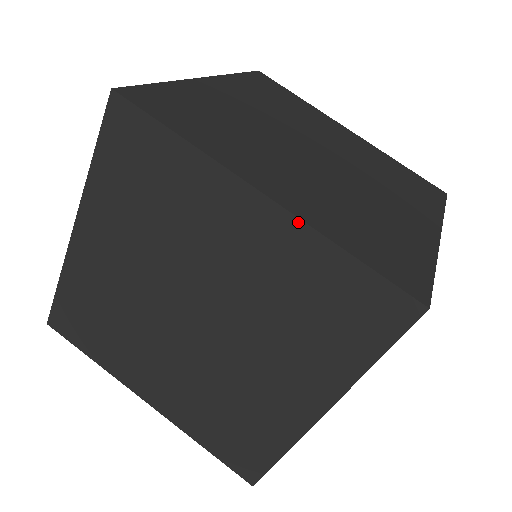
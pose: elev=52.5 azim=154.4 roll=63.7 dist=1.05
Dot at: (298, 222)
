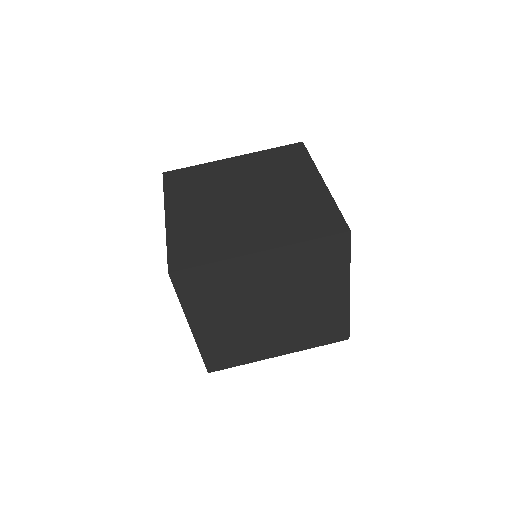
Dot at: (282, 248)
